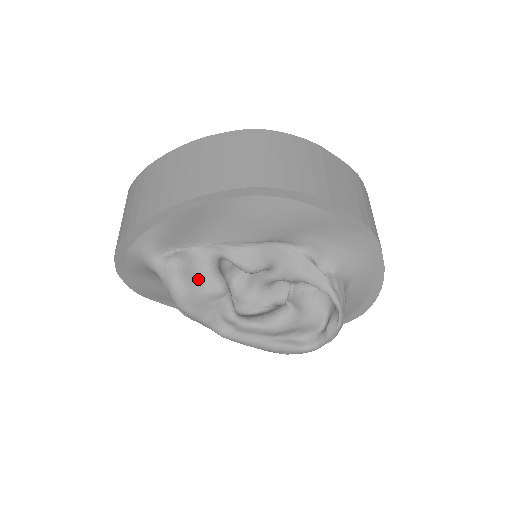
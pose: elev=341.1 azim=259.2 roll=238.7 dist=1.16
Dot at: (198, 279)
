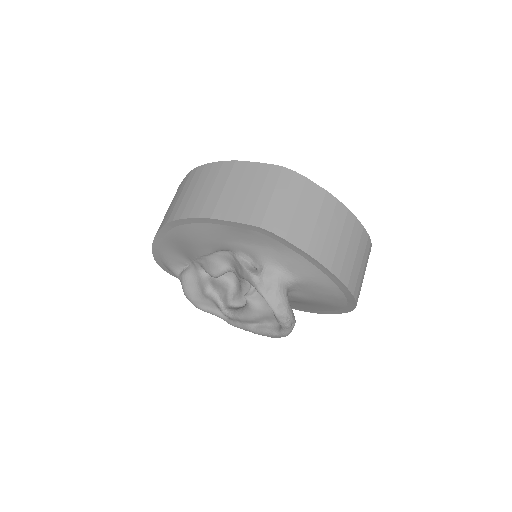
Dot at: (195, 286)
